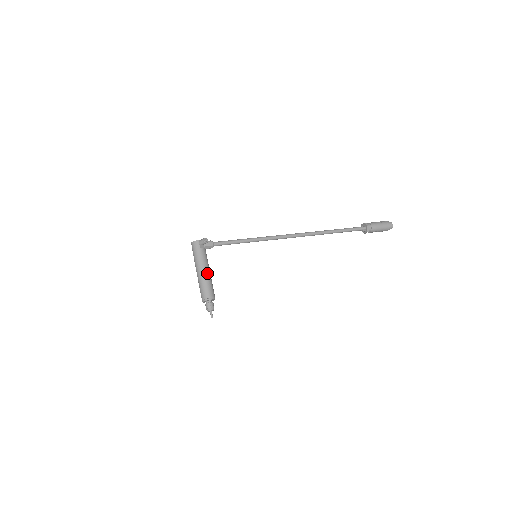
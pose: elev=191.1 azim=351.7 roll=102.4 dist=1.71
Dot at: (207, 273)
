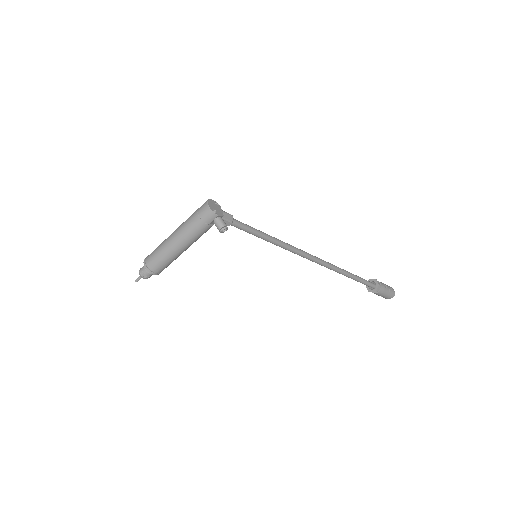
Dot at: (183, 251)
